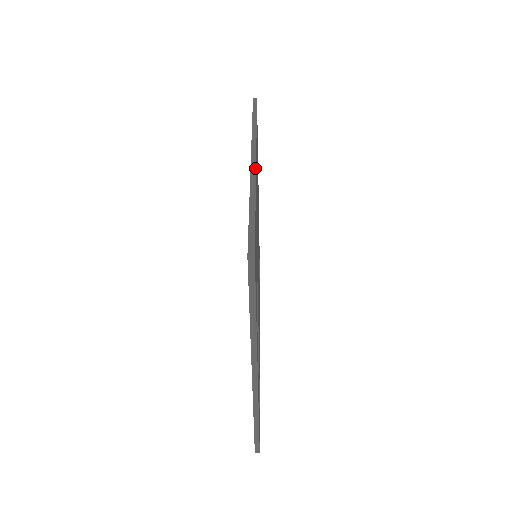
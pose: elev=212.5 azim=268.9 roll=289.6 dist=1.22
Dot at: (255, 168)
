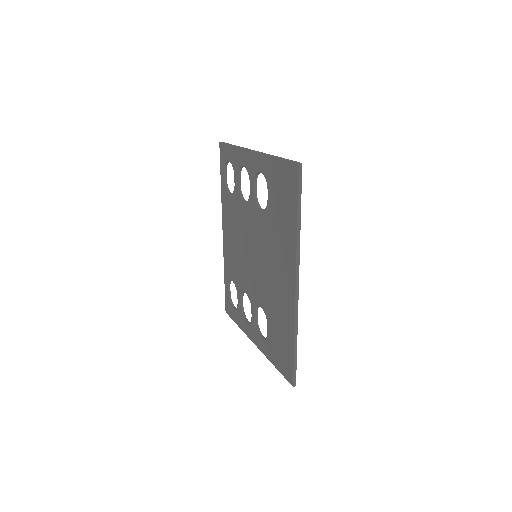
Dot at: occluded
